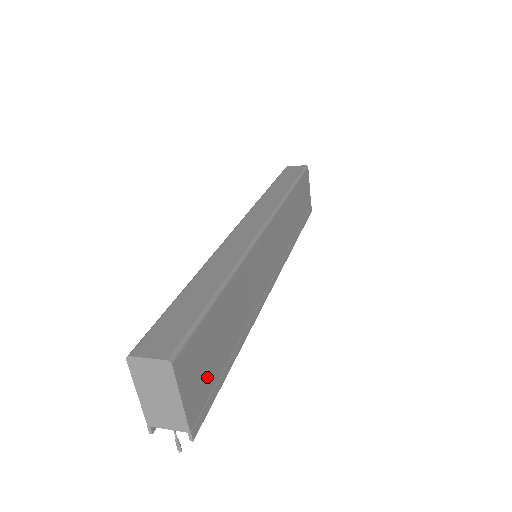
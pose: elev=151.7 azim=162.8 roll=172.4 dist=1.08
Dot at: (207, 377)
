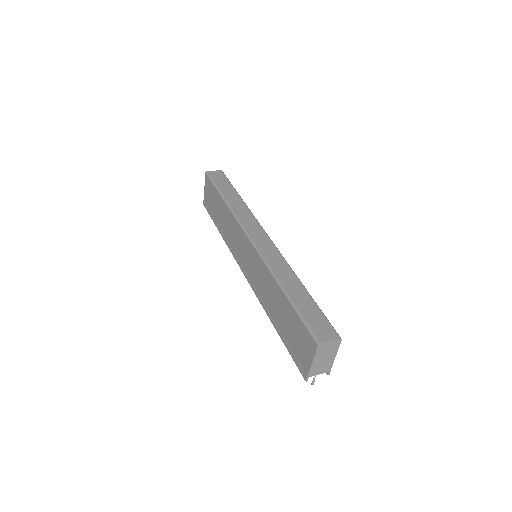
Dot at: occluded
